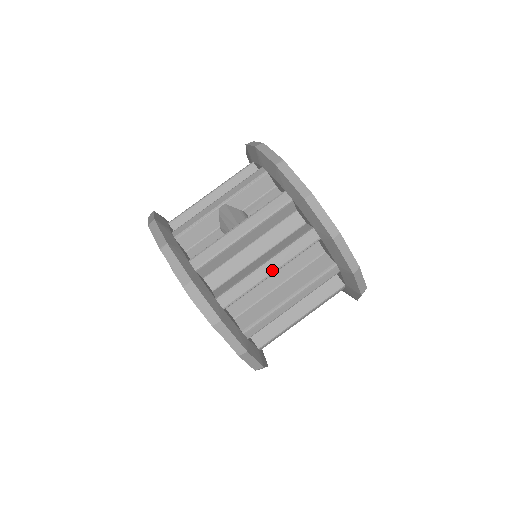
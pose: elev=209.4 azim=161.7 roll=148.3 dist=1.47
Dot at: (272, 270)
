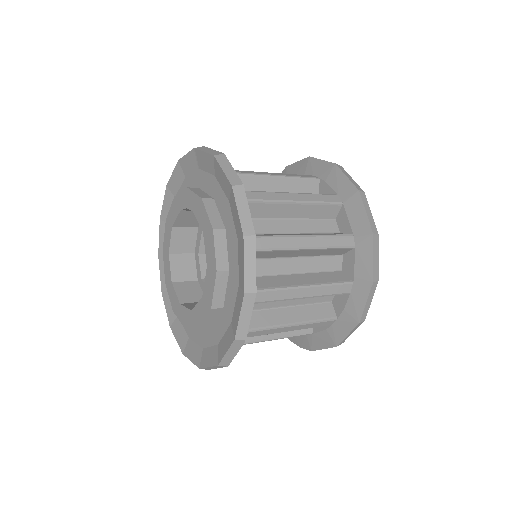
Dot at: (295, 199)
